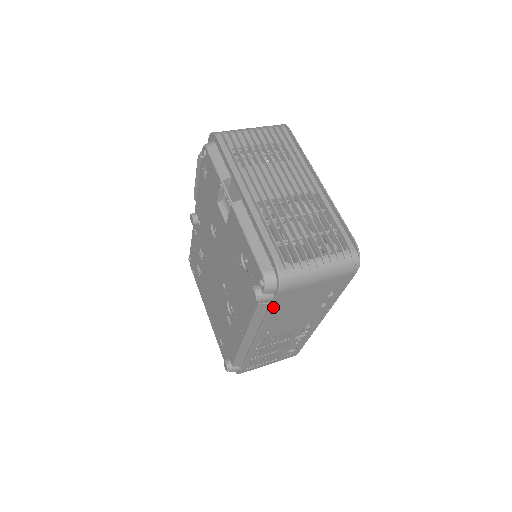
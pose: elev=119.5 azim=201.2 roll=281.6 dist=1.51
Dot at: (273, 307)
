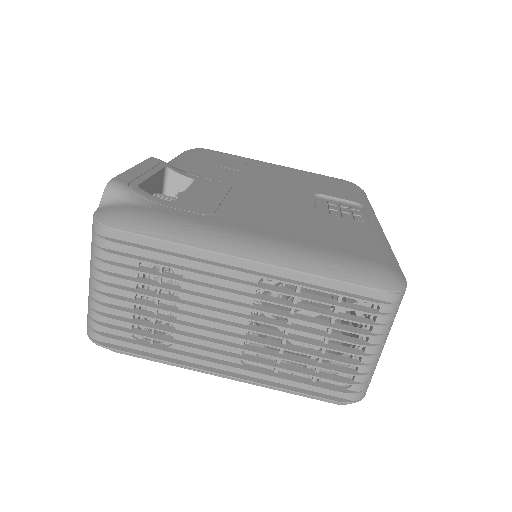
Dot at: occluded
